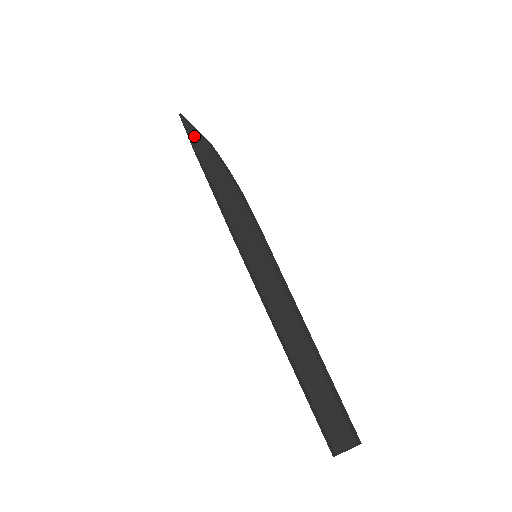
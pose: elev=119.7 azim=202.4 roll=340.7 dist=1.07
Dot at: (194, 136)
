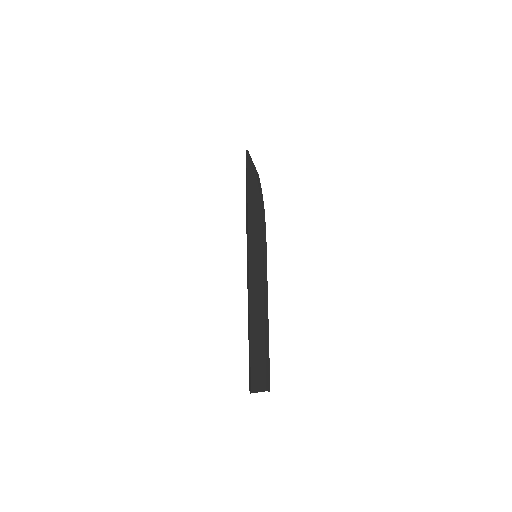
Dot at: (249, 167)
